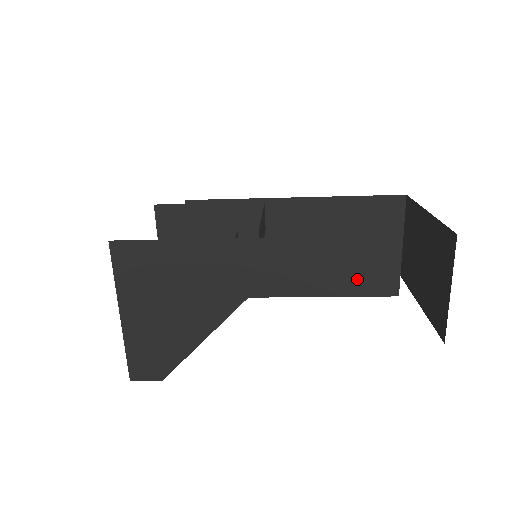
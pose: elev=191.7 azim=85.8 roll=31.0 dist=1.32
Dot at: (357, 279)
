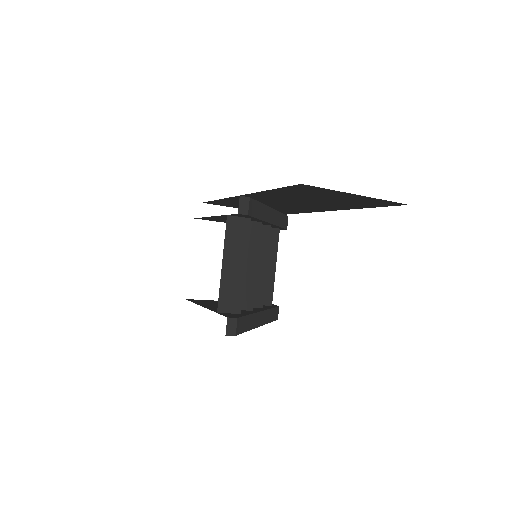
Dot at: (356, 204)
